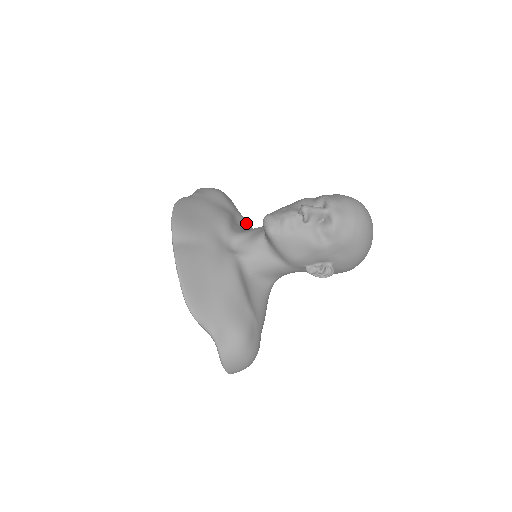
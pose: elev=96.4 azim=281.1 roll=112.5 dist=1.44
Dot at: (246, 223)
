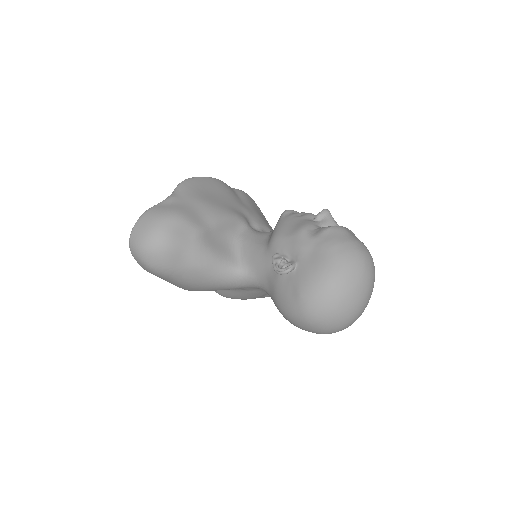
Dot at: occluded
